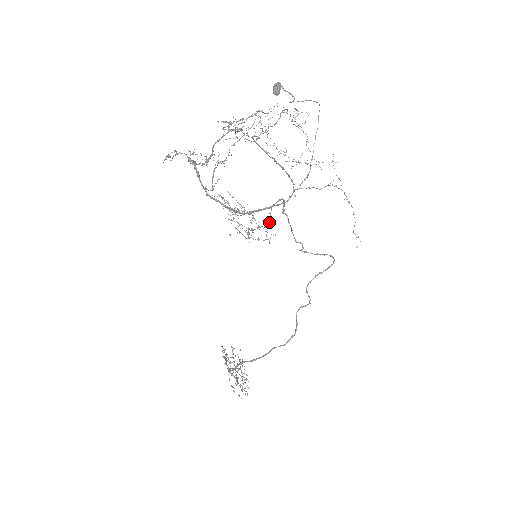
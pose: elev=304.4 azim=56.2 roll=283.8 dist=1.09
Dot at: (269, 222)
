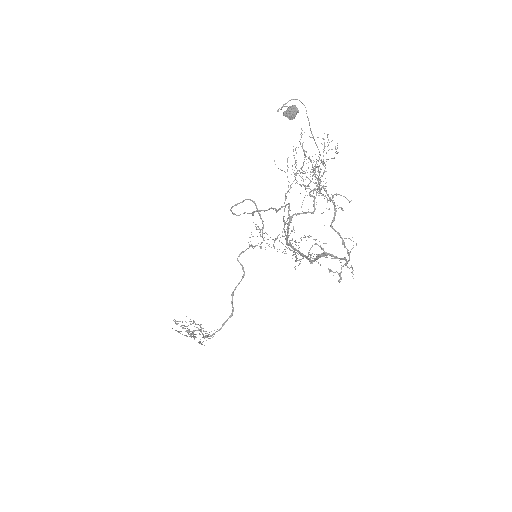
Dot at: (253, 222)
